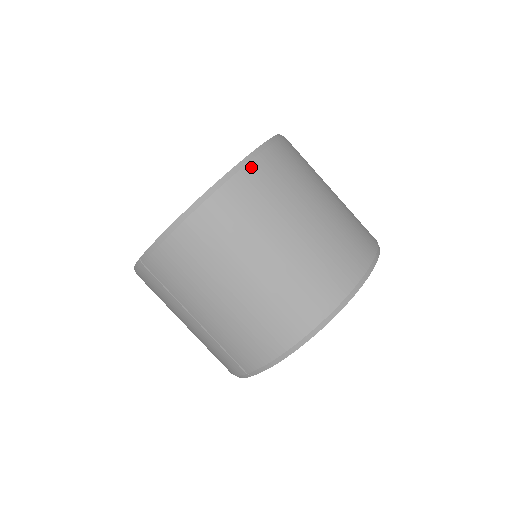
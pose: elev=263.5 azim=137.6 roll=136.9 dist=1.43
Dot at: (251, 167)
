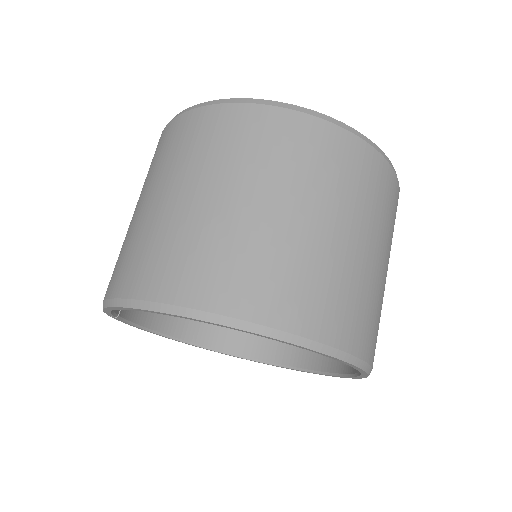
Dot at: (253, 109)
